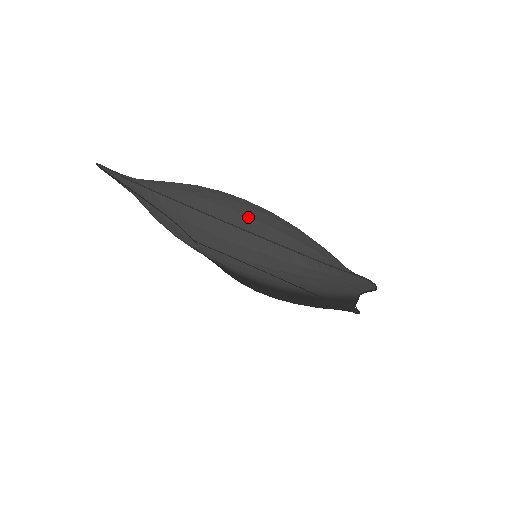
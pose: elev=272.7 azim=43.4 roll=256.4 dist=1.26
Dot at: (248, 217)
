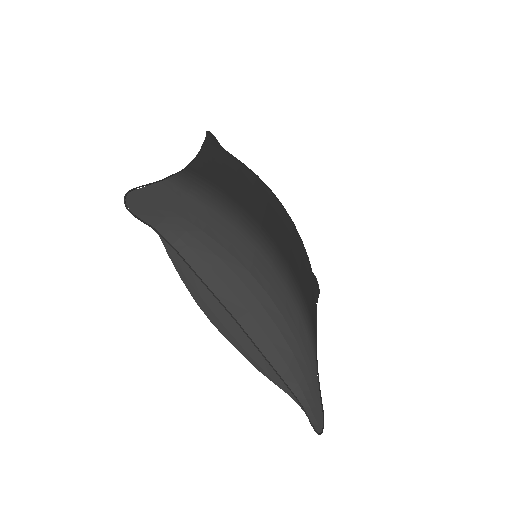
Dot at: (259, 325)
